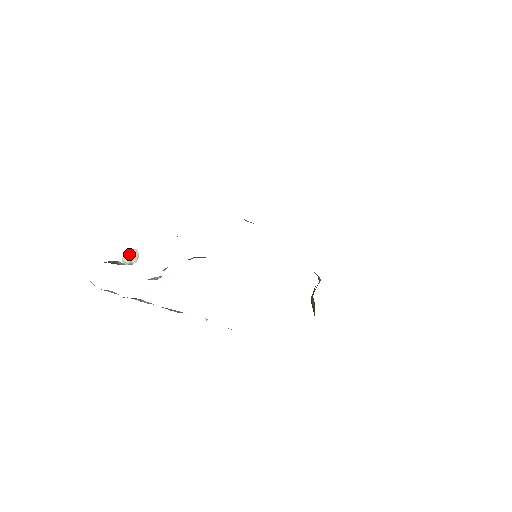
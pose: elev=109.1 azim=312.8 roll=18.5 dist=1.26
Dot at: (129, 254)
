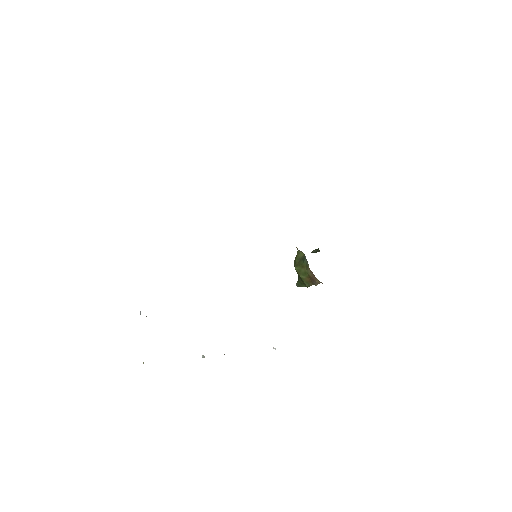
Dot at: occluded
